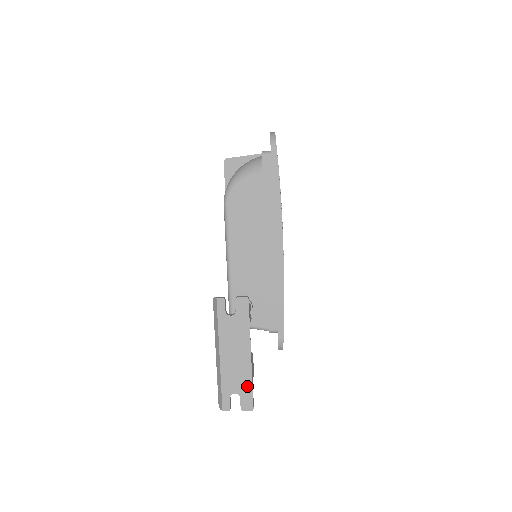
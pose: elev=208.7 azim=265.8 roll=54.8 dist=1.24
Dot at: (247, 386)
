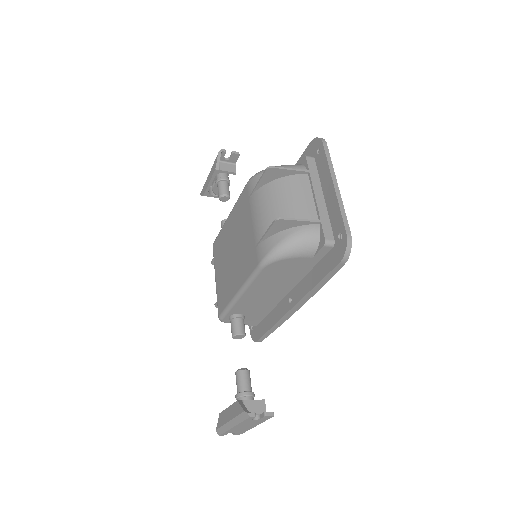
Dot at: (244, 431)
